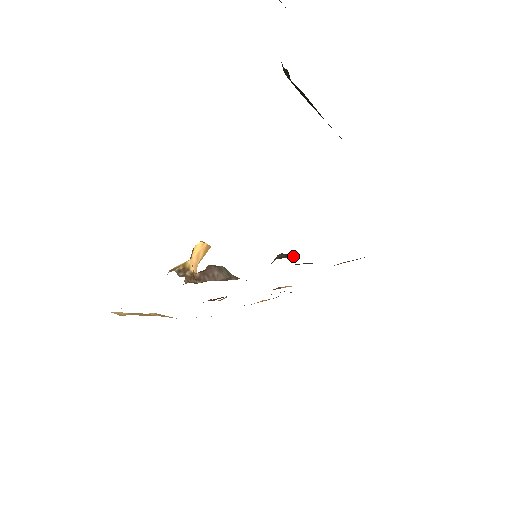
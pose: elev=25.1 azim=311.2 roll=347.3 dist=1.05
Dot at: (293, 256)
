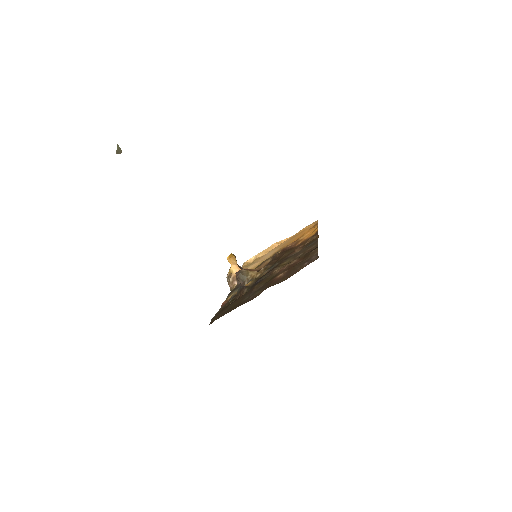
Dot at: (240, 295)
